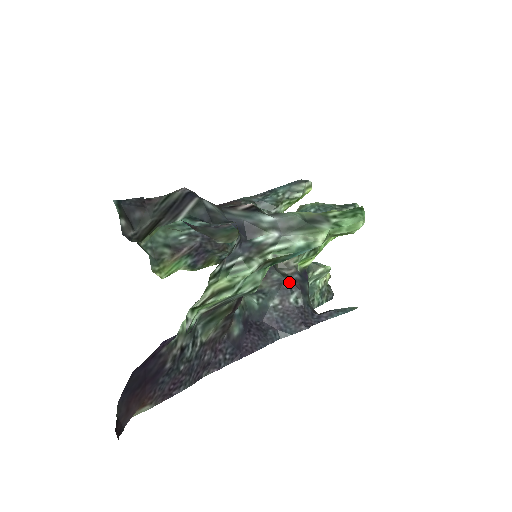
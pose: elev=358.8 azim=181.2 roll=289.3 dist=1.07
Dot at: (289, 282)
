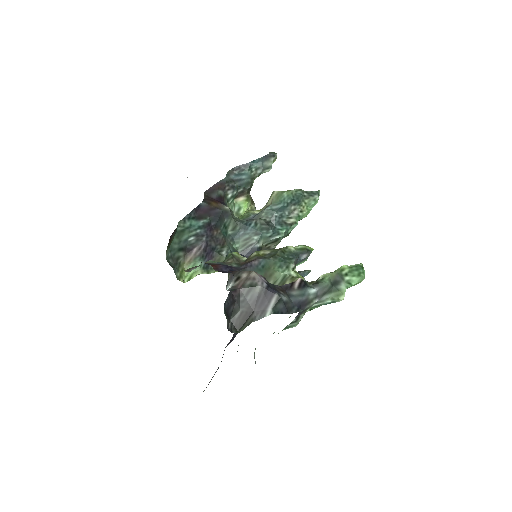
Dot at: occluded
